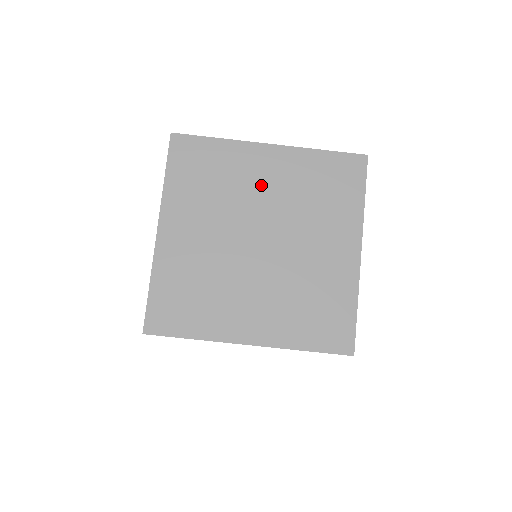
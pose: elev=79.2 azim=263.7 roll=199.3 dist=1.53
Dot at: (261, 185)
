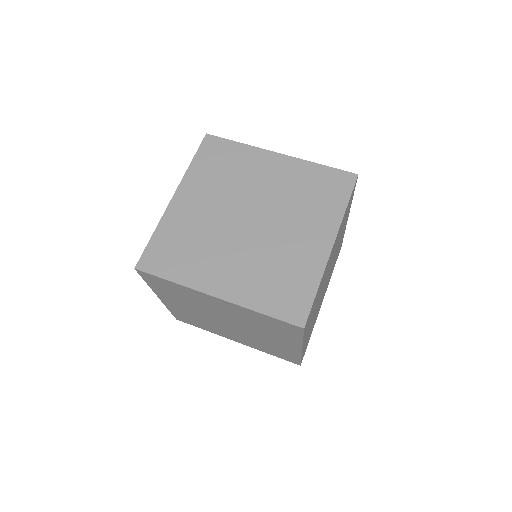
Dot at: occluded
